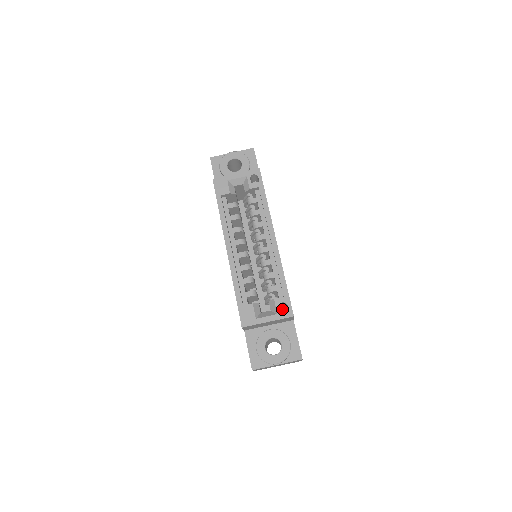
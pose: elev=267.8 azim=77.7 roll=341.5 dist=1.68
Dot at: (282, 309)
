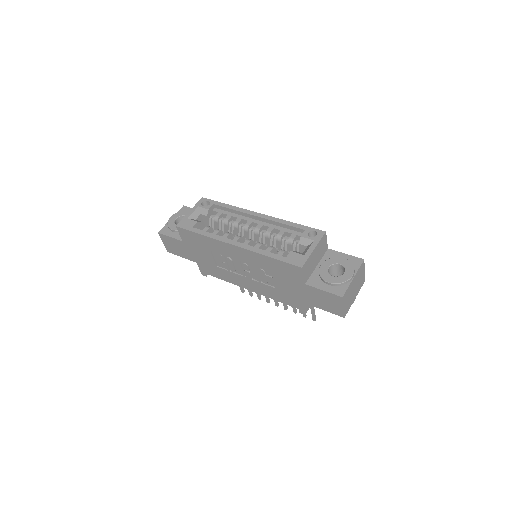
Dot at: occluded
